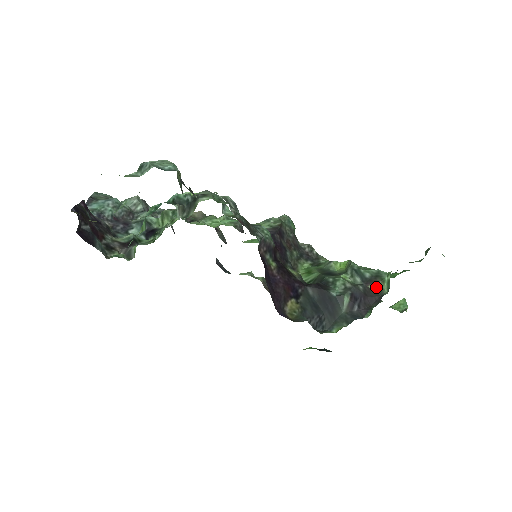
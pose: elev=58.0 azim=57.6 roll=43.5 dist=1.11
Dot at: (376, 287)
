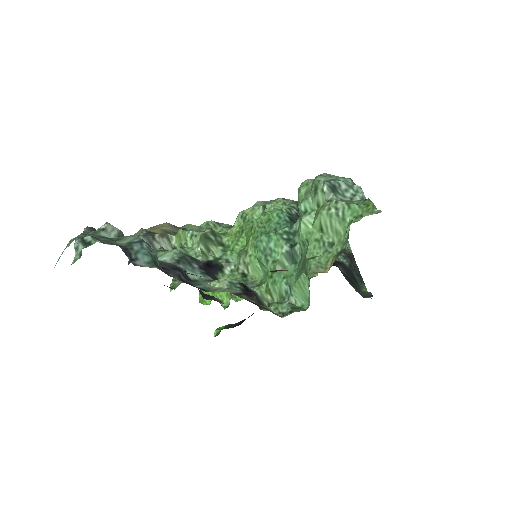
Dot at: (347, 249)
